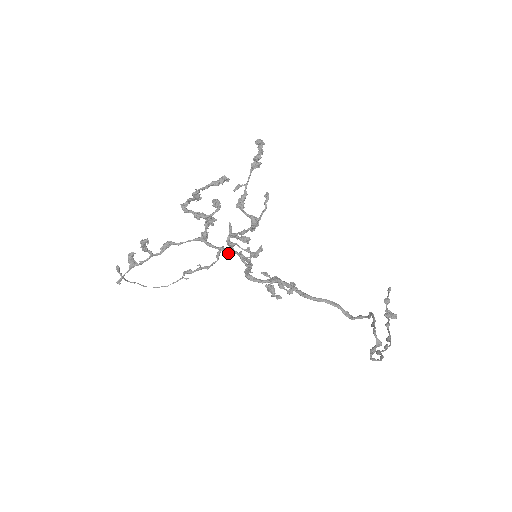
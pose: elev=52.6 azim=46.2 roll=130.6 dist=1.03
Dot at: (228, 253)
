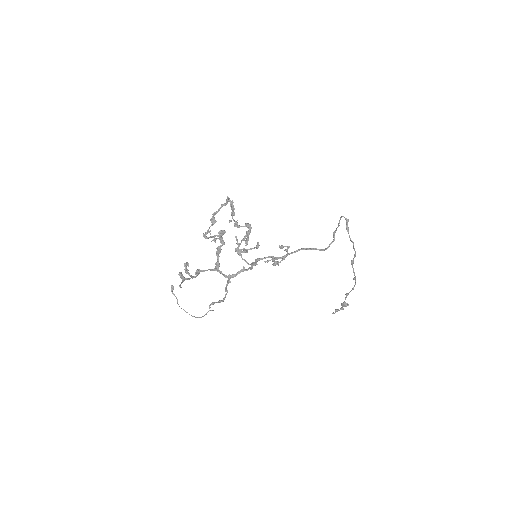
Dot at: (235, 276)
